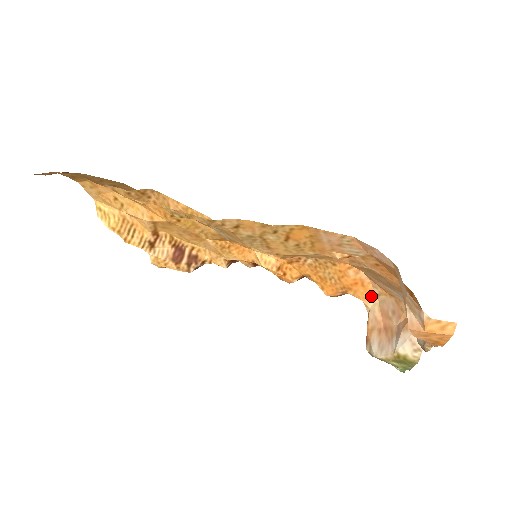
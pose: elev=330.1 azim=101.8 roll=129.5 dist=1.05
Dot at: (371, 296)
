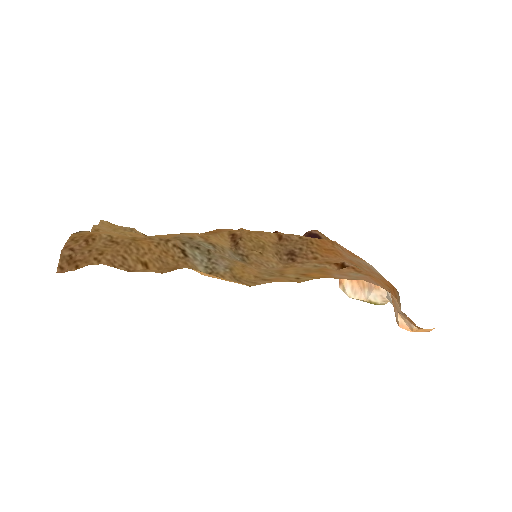
Dot at: occluded
